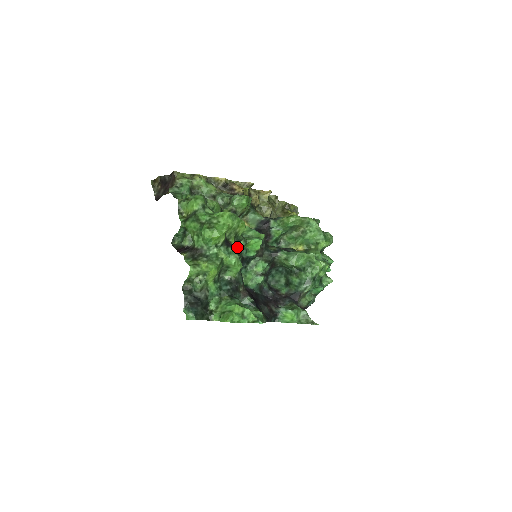
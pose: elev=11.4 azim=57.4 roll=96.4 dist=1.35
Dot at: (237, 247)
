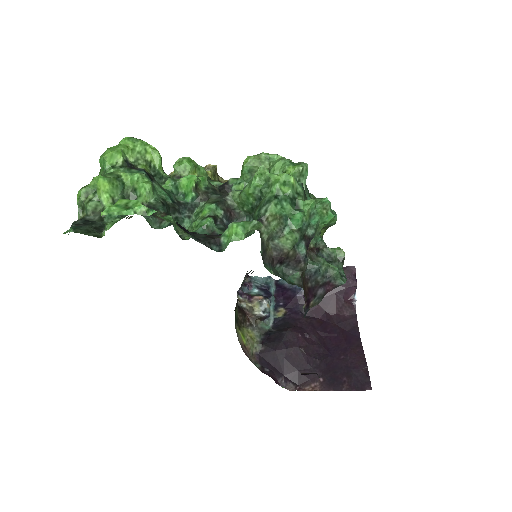
Dot at: (163, 187)
